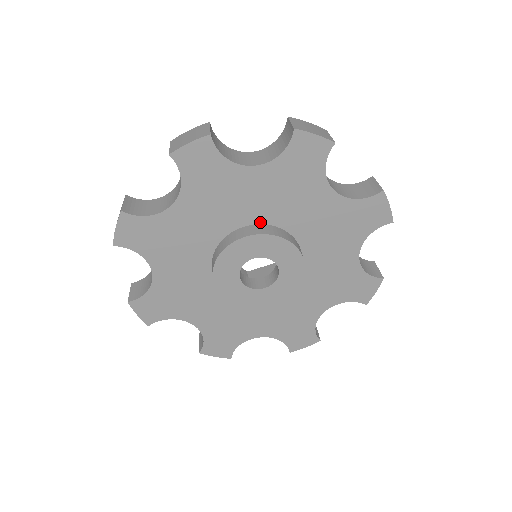
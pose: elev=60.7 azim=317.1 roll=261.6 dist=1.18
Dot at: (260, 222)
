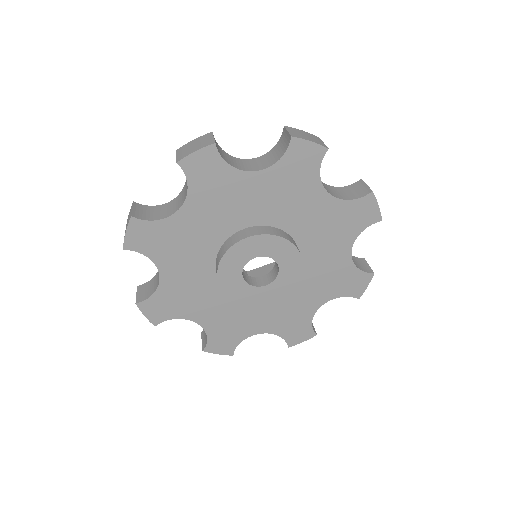
Dot at: (260, 223)
